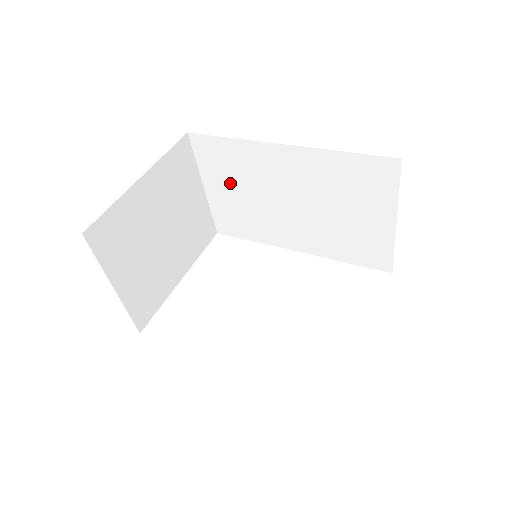
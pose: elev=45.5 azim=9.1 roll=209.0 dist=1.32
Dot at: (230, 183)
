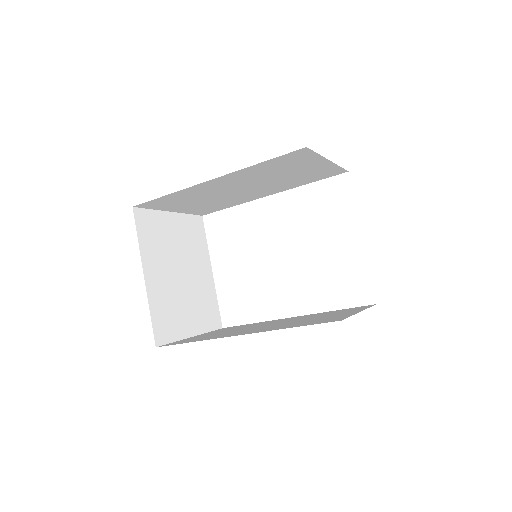
Dot at: (189, 203)
